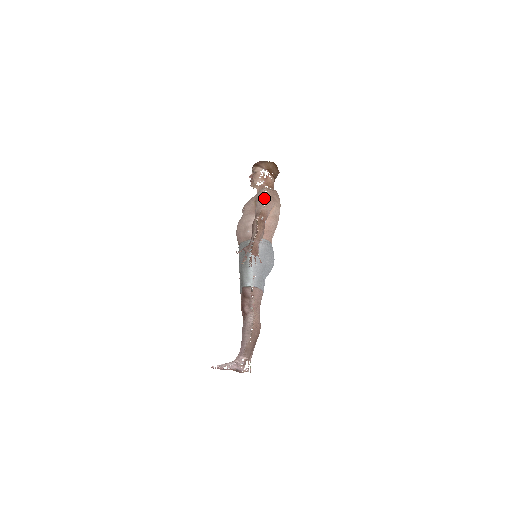
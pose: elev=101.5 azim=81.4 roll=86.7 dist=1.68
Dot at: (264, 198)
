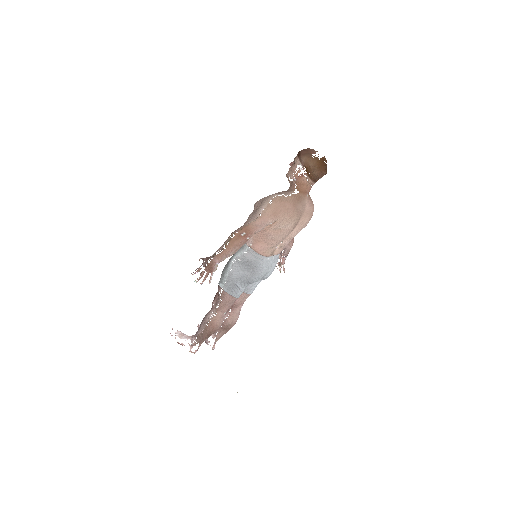
Dot at: (262, 210)
